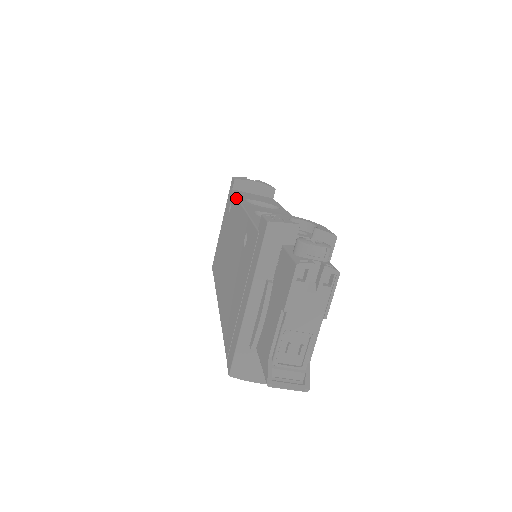
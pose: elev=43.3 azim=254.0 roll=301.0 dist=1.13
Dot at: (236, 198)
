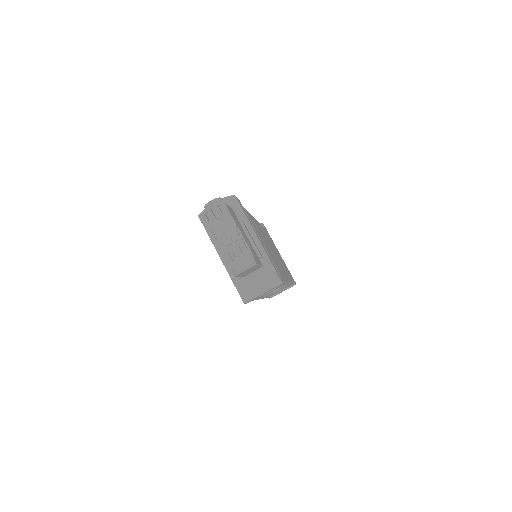
Dot at: occluded
